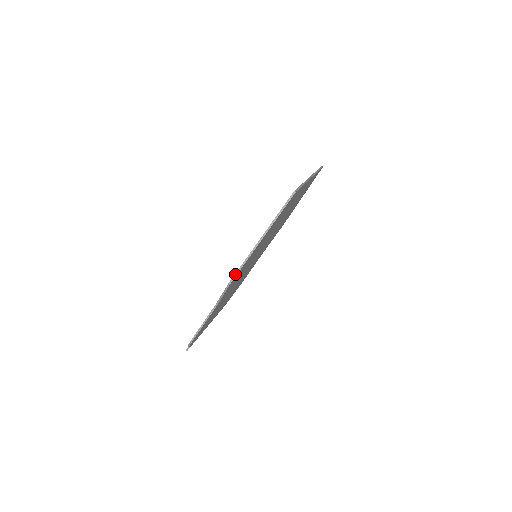
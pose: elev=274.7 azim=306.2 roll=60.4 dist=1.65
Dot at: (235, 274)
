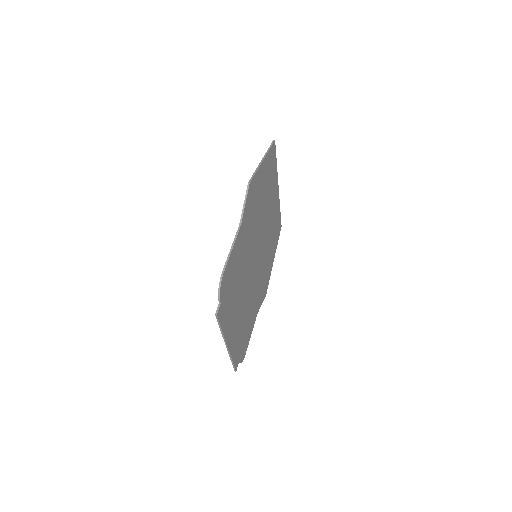
Dot at: (251, 178)
